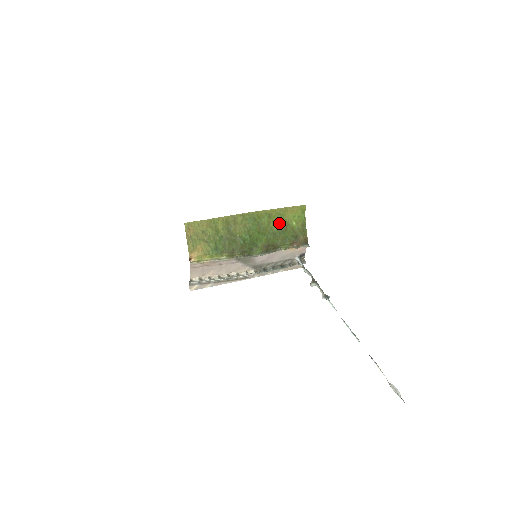
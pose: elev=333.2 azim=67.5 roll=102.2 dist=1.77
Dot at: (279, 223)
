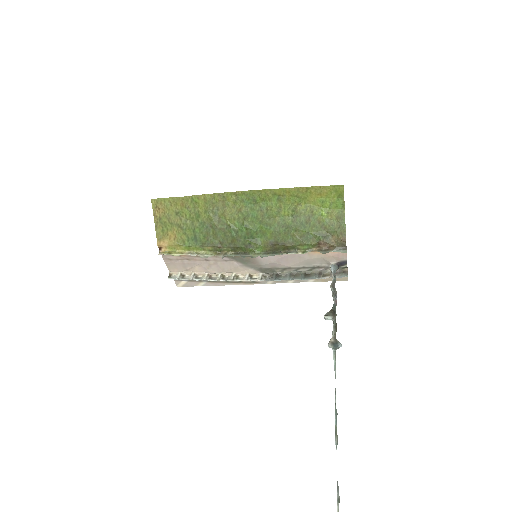
Dot at: (297, 210)
